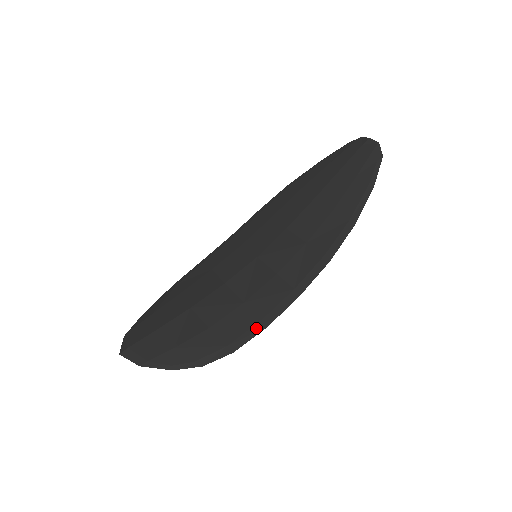
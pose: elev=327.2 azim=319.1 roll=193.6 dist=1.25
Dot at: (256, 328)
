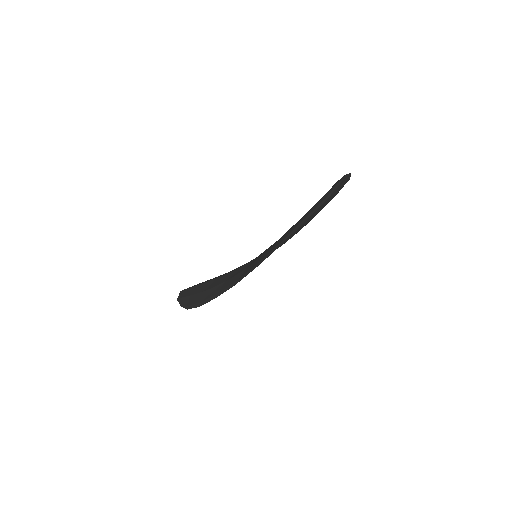
Dot at: (213, 297)
